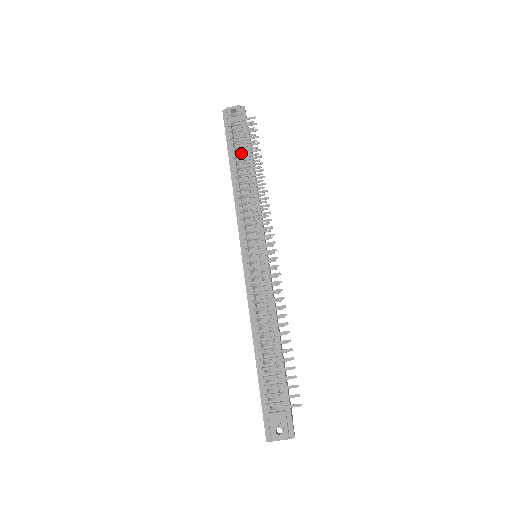
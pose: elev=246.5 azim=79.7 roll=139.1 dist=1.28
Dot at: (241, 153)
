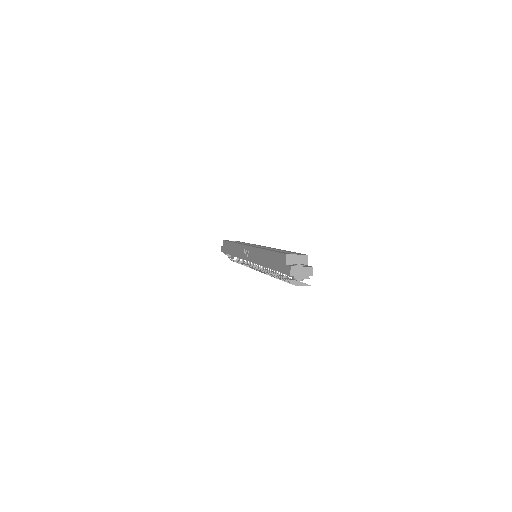
Dot at: occluded
